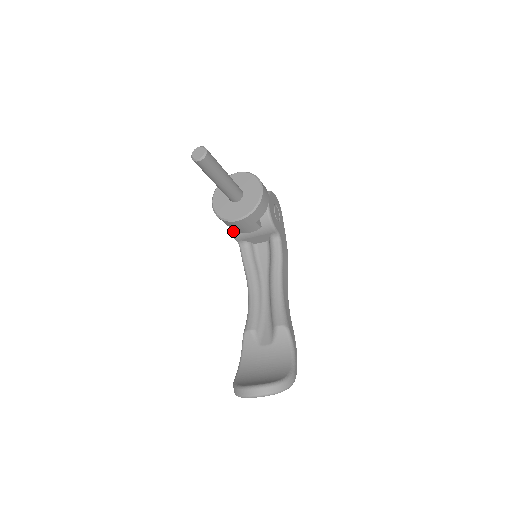
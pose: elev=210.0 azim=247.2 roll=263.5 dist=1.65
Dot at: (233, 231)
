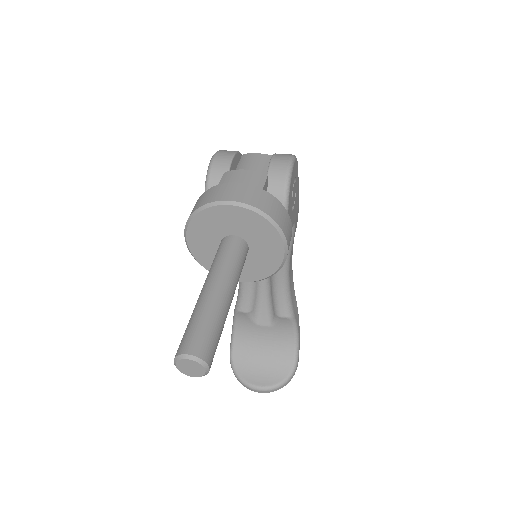
Dot at: occluded
